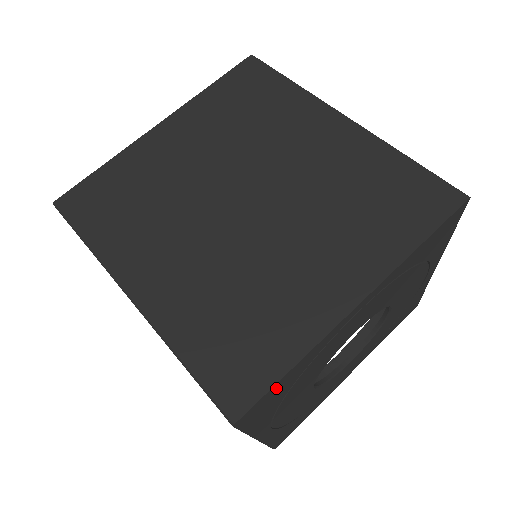
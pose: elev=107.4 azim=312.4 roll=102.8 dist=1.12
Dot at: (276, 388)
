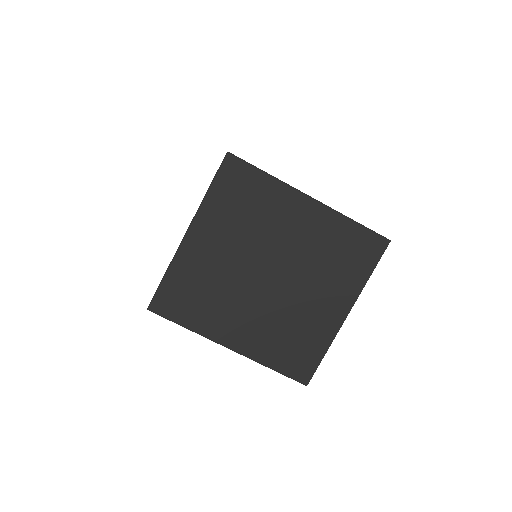
Dot at: occluded
